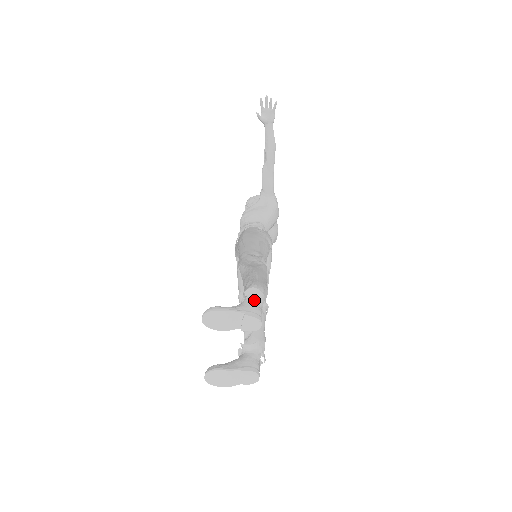
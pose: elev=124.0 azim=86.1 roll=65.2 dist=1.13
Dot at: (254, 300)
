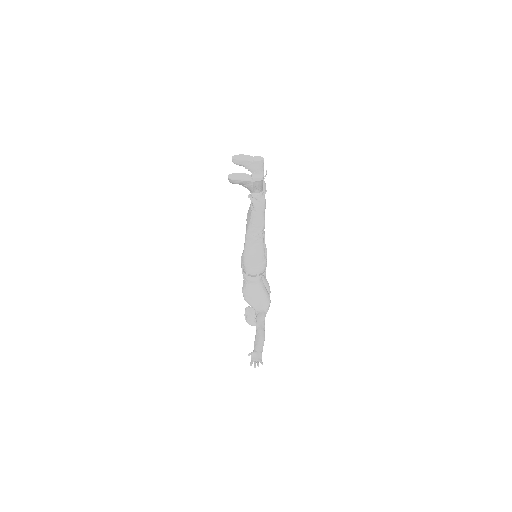
Dot at: occluded
